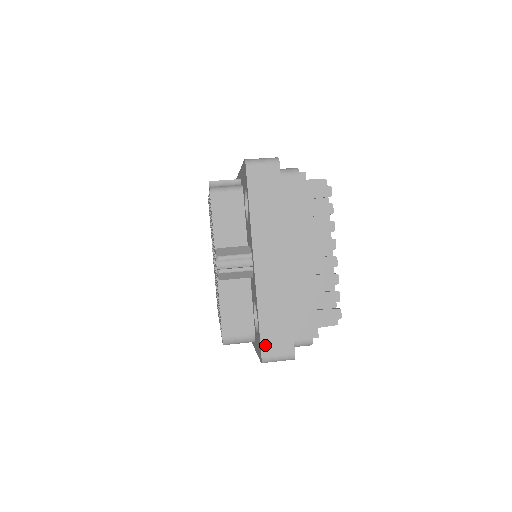
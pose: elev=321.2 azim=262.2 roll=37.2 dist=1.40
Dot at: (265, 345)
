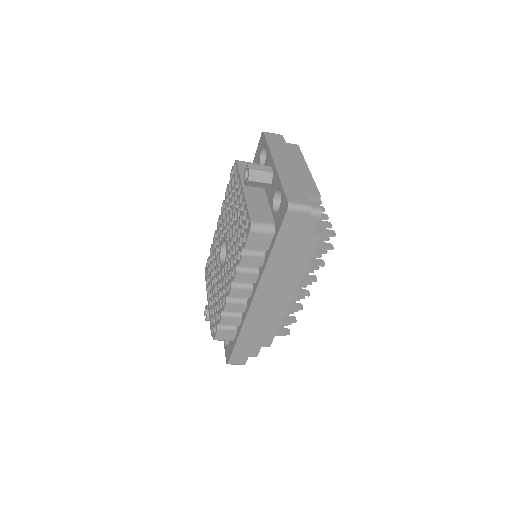
Dot at: (289, 197)
